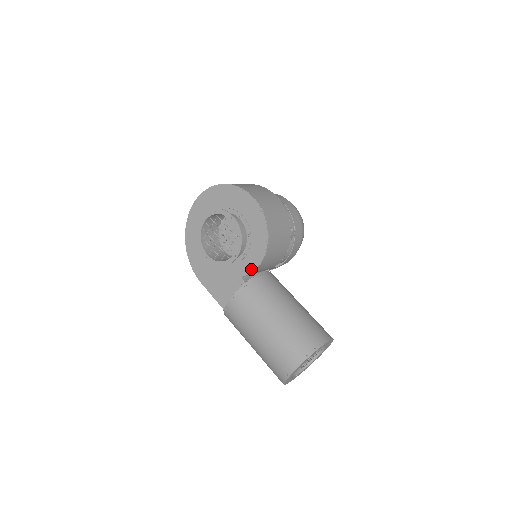
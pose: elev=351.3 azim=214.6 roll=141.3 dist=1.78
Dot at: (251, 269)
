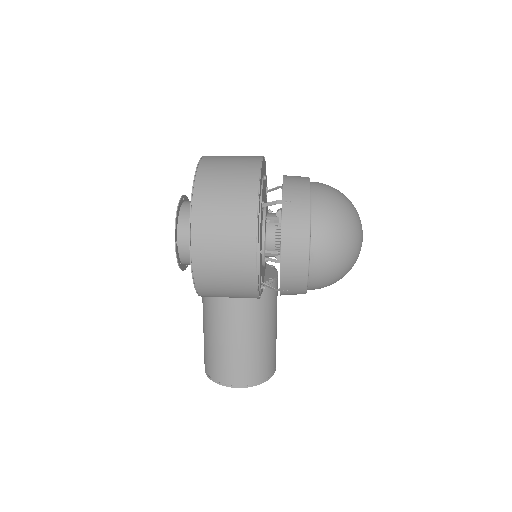
Dot at: occluded
